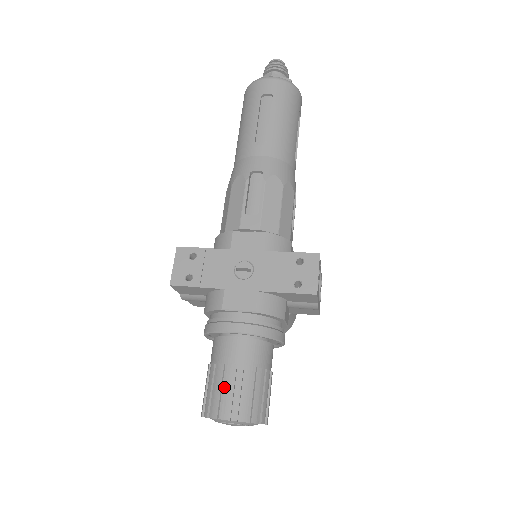
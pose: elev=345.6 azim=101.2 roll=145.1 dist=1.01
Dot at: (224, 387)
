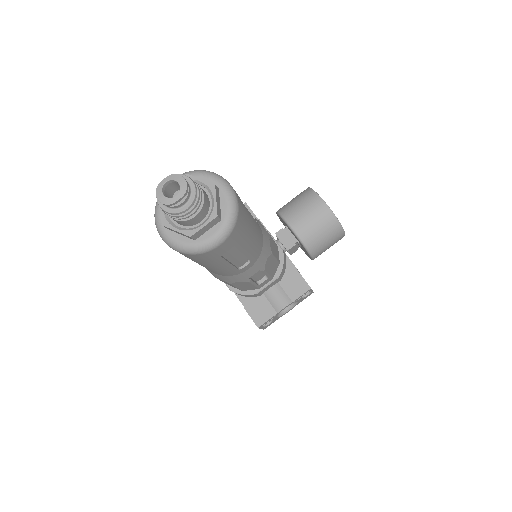
Dot at: occluded
